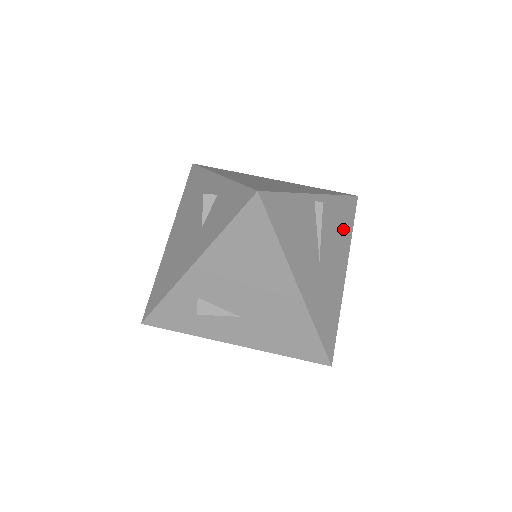
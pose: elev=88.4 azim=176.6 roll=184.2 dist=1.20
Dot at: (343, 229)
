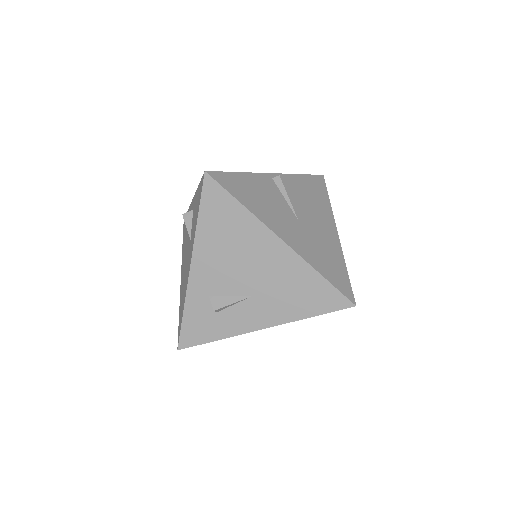
Dot at: (317, 198)
